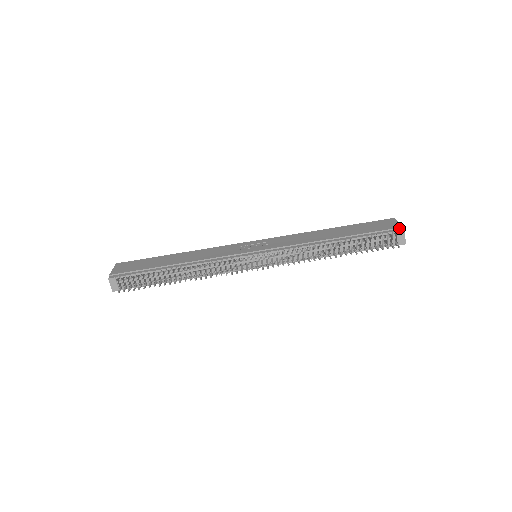
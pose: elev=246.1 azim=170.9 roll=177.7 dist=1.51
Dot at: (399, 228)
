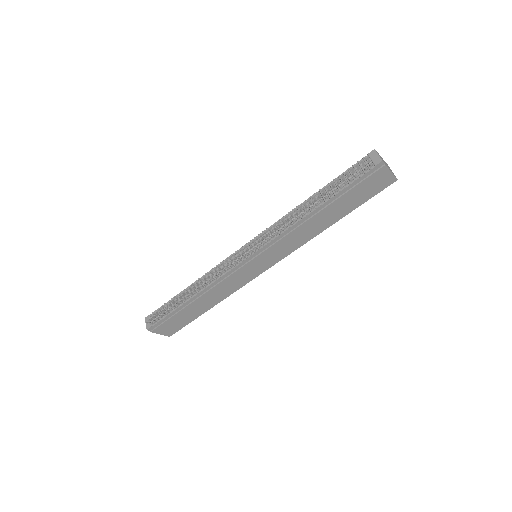
Dot at: occluded
